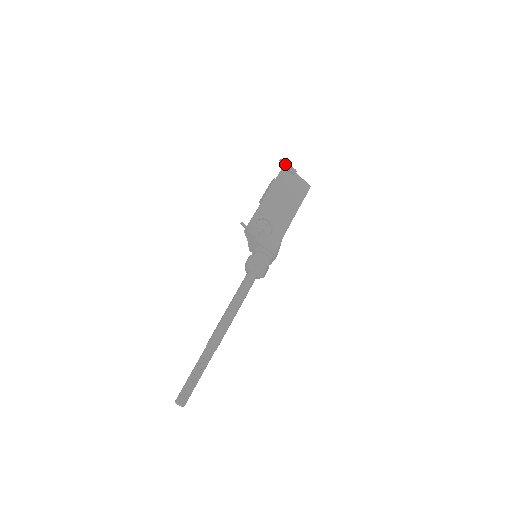
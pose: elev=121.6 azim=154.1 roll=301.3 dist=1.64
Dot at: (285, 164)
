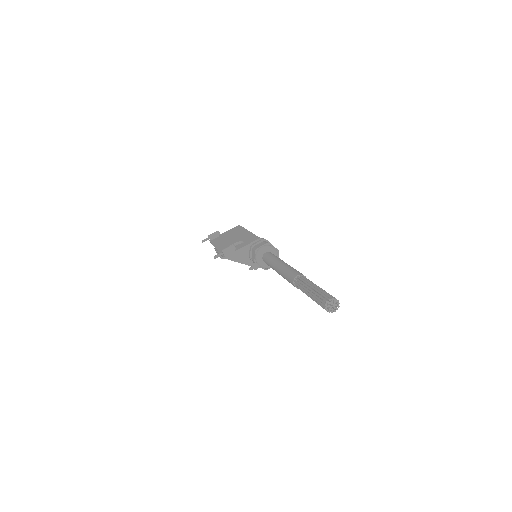
Dot at: (207, 238)
